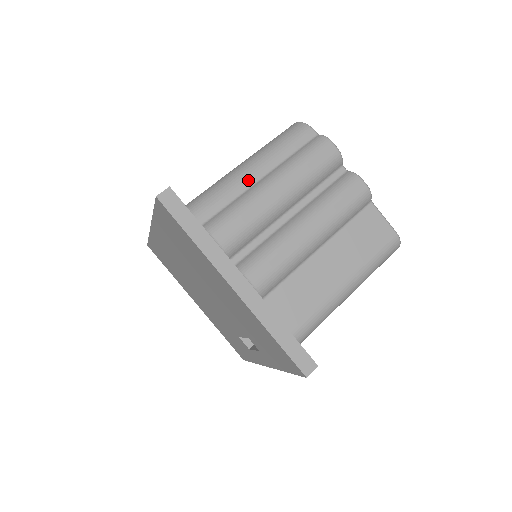
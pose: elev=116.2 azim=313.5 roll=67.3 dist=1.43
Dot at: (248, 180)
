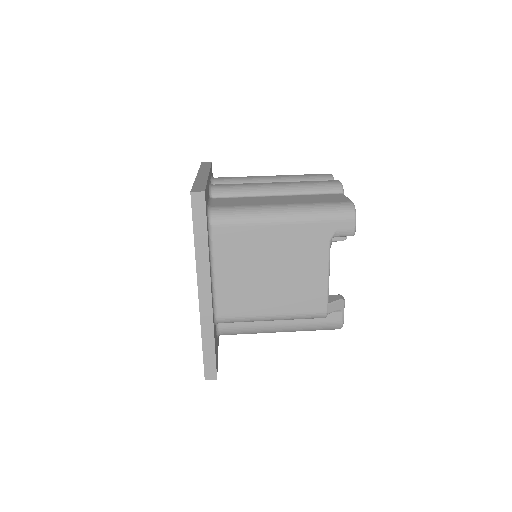
Dot at: occluded
